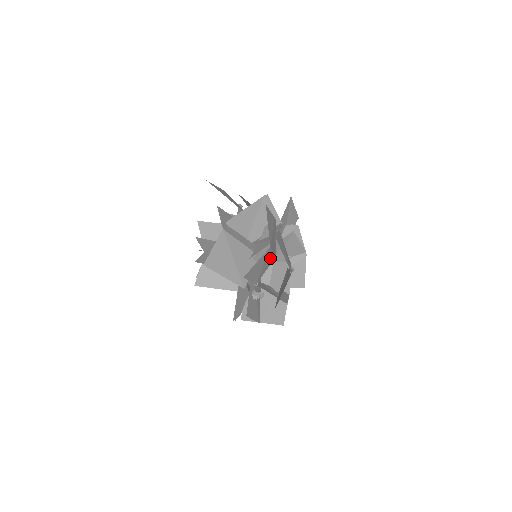
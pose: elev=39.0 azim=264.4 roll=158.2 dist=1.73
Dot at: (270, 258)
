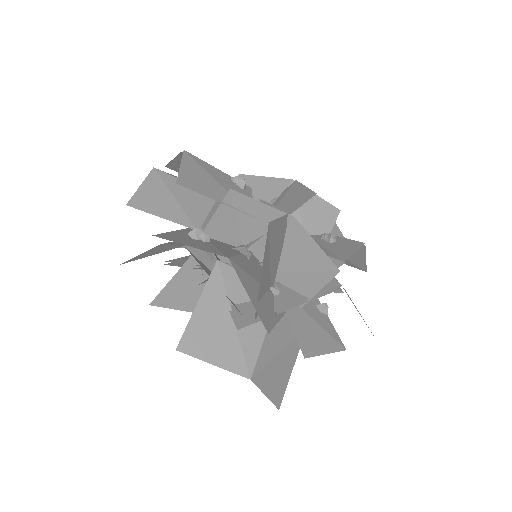
Dot at: (191, 192)
